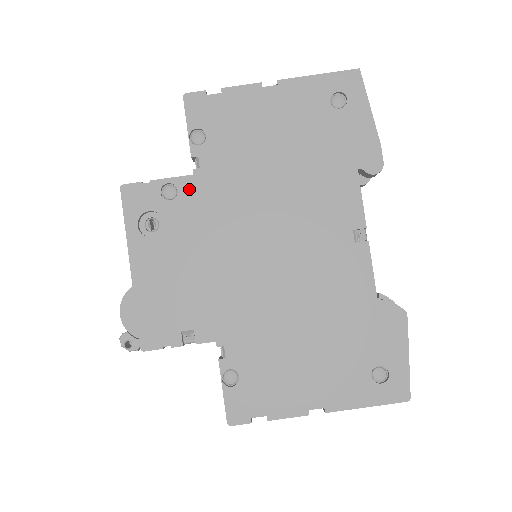
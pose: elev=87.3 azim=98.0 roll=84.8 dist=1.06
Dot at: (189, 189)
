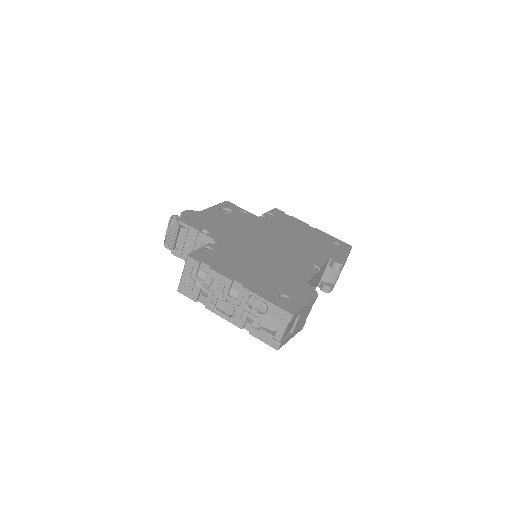
Dot at: (253, 217)
